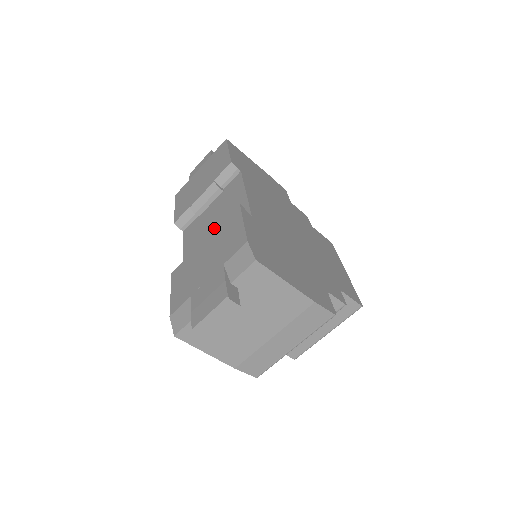
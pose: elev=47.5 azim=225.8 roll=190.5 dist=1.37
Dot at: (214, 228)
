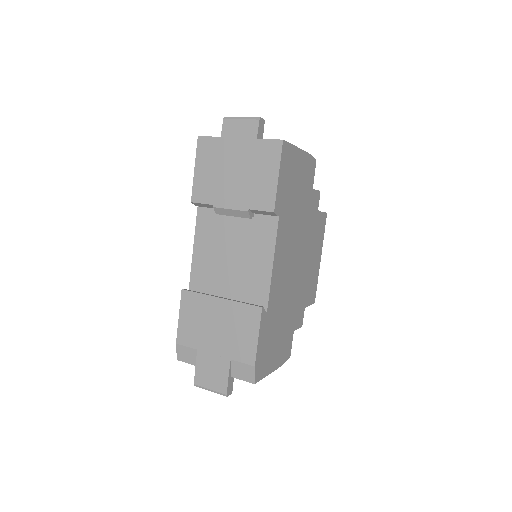
Dot at: (231, 265)
